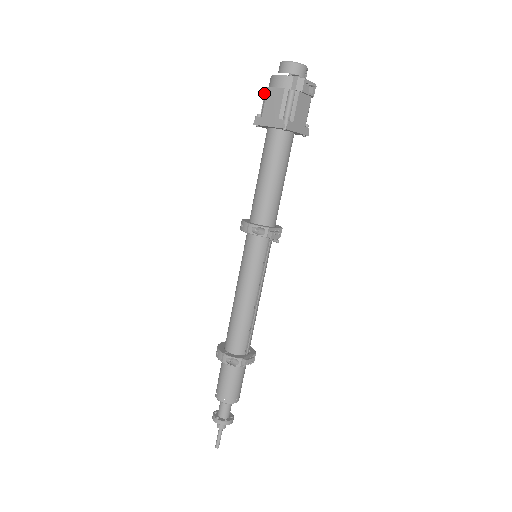
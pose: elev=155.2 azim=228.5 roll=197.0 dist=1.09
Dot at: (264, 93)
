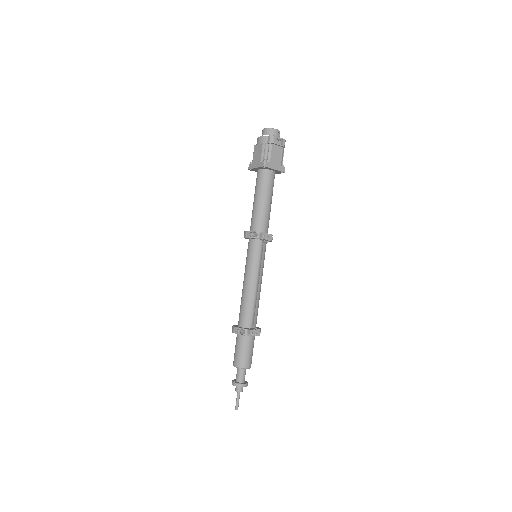
Dot at: occluded
